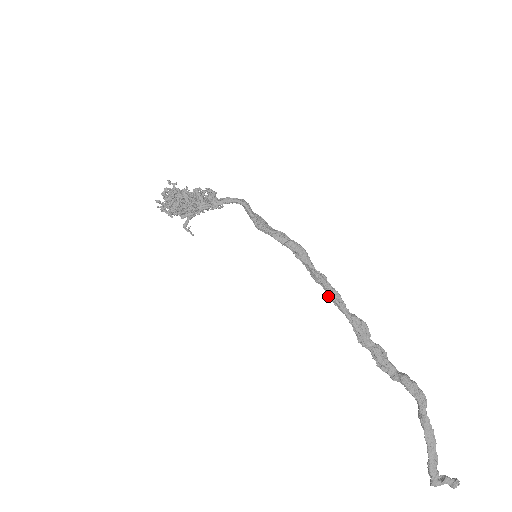
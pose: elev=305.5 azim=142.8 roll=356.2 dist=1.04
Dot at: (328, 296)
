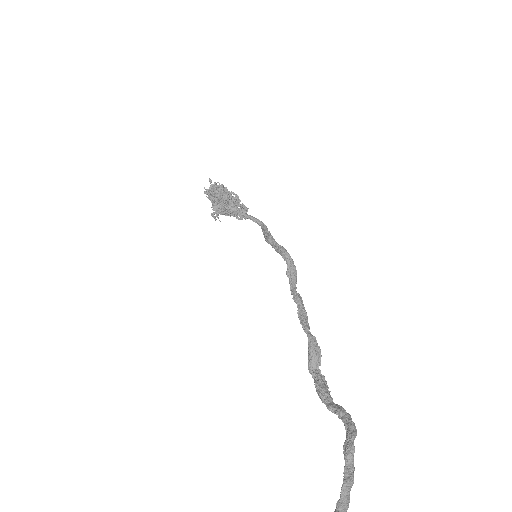
Dot at: (298, 314)
